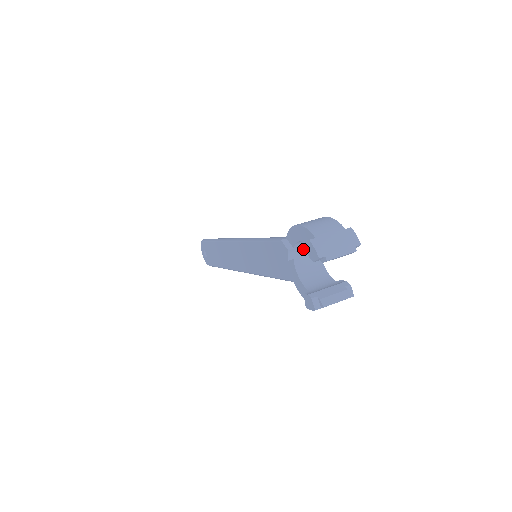
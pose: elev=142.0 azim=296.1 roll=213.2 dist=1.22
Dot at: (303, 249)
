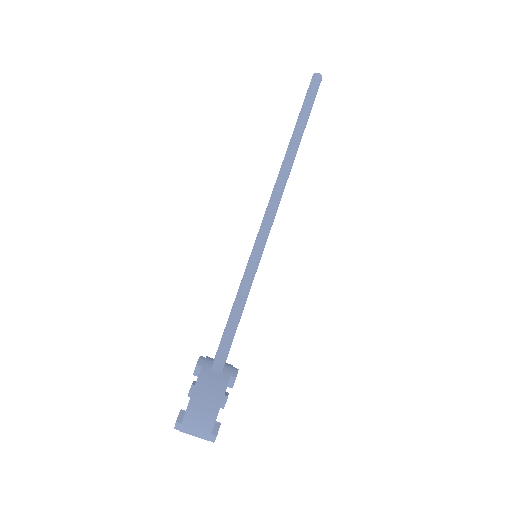
Dot at: occluded
